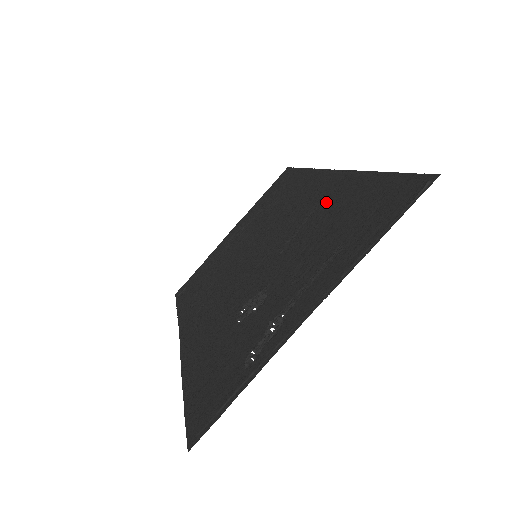
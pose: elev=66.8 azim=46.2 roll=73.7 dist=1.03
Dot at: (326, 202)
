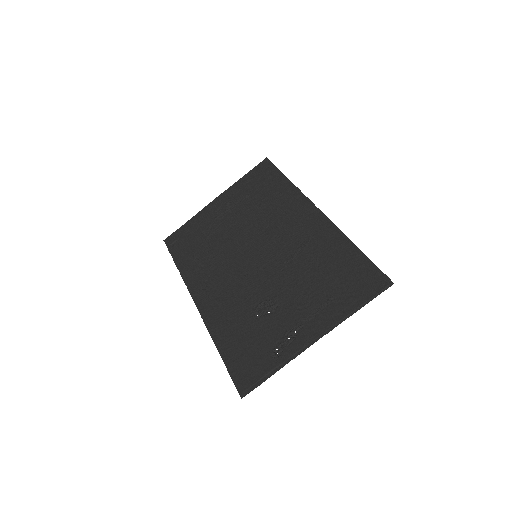
Dot at: (316, 244)
